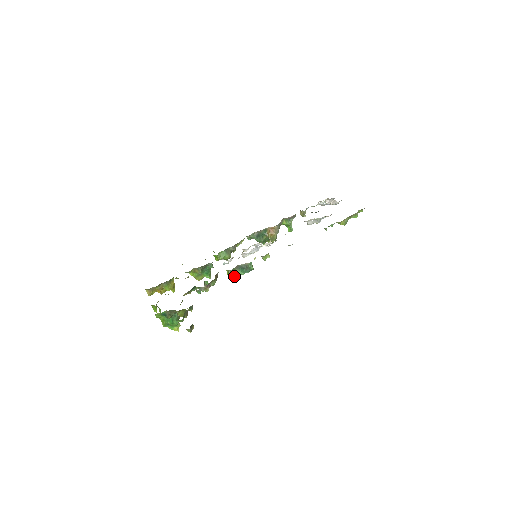
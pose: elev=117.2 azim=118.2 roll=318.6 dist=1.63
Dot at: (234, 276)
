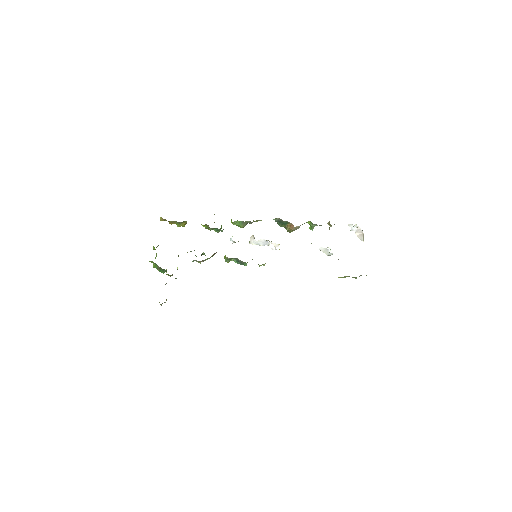
Dot at: (228, 261)
